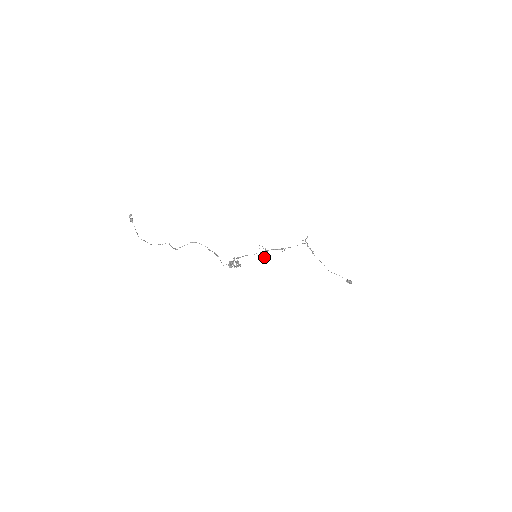
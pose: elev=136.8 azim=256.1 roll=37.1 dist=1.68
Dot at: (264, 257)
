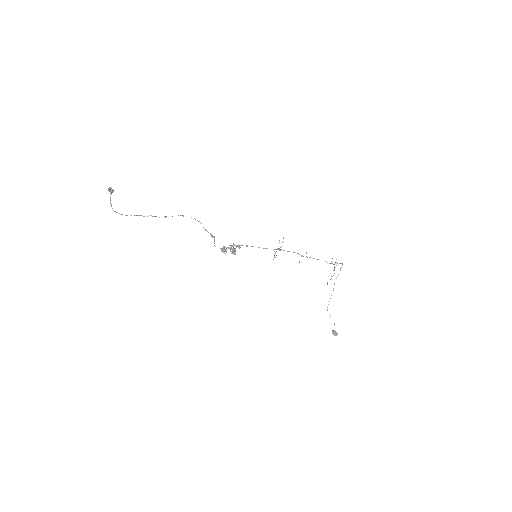
Dot at: occluded
